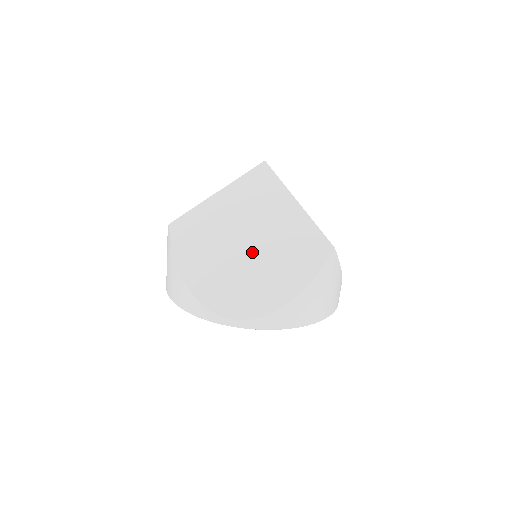
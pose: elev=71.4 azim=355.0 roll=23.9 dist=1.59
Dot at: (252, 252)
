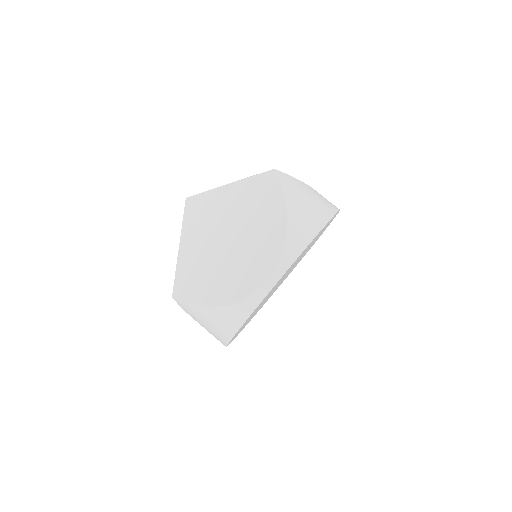
Dot at: (234, 237)
